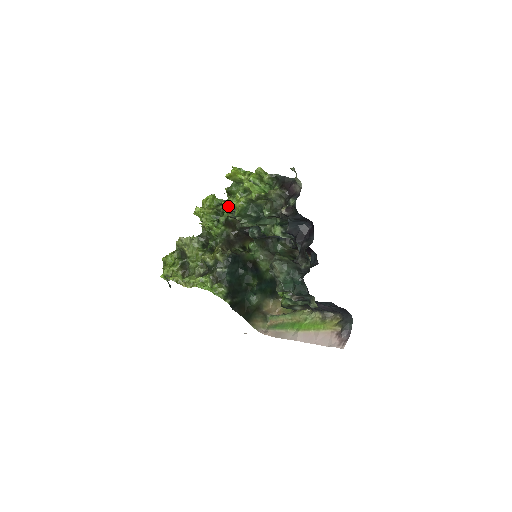
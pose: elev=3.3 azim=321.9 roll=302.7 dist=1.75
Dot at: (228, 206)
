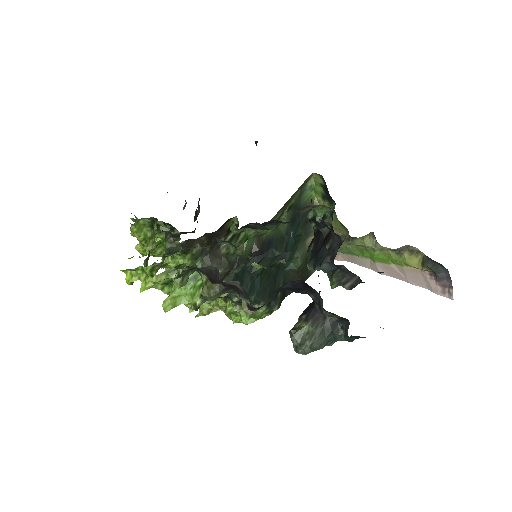
Dot at: occluded
